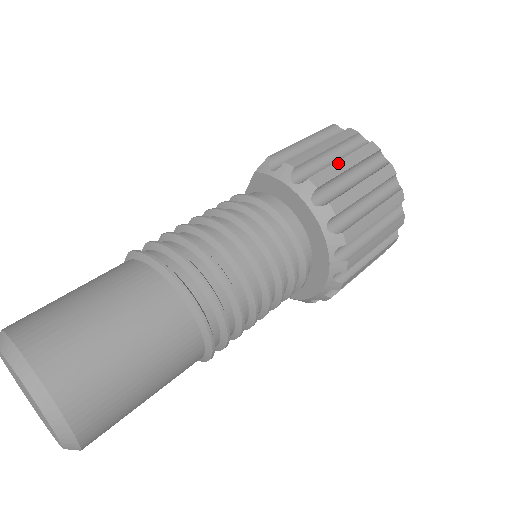
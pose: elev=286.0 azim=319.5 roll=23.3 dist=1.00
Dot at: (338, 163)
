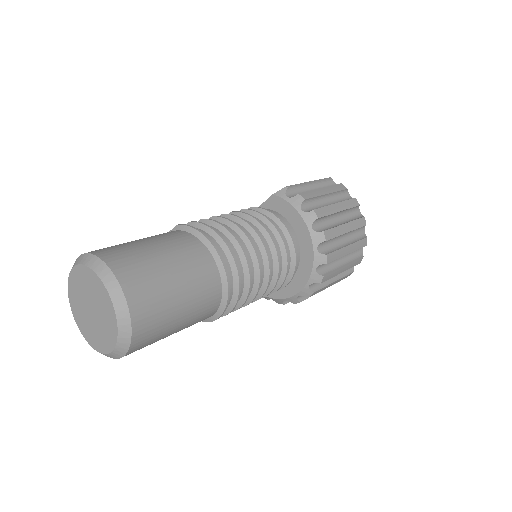
Dot at: (333, 206)
